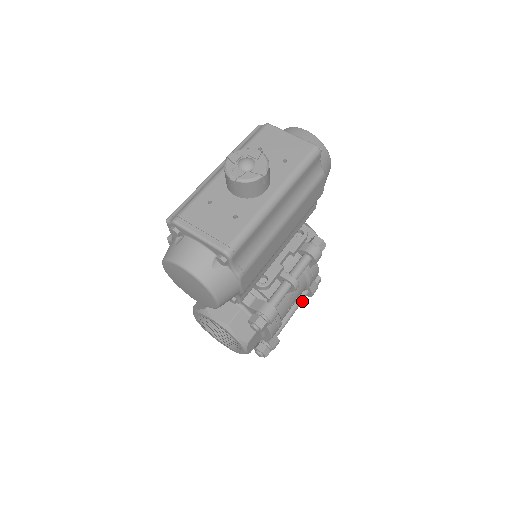
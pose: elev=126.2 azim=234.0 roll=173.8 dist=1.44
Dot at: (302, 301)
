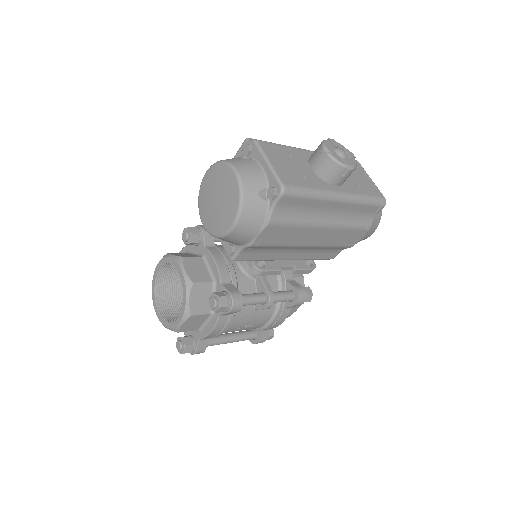
Dot at: (246, 339)
